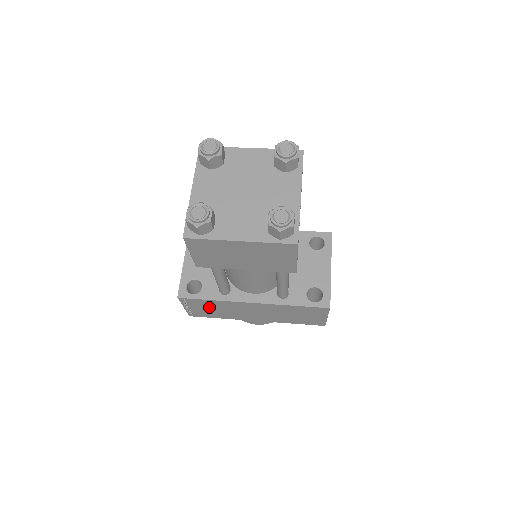
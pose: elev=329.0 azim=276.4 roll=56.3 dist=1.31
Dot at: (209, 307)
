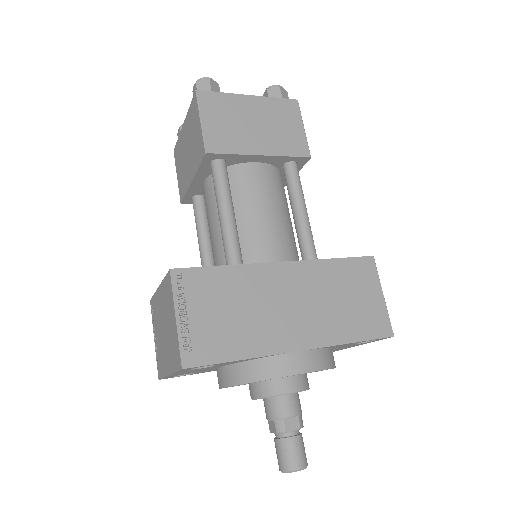
Dot at: (220, 302)
